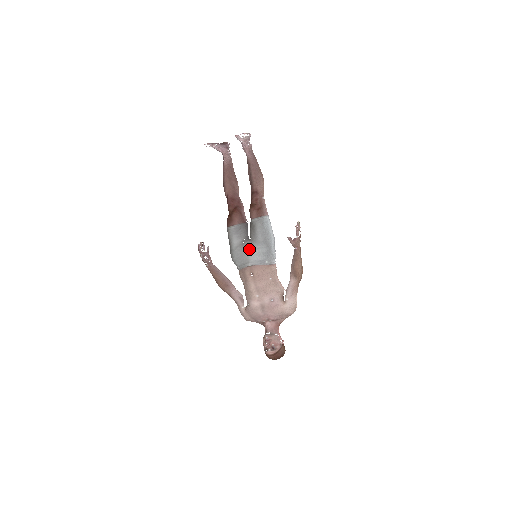
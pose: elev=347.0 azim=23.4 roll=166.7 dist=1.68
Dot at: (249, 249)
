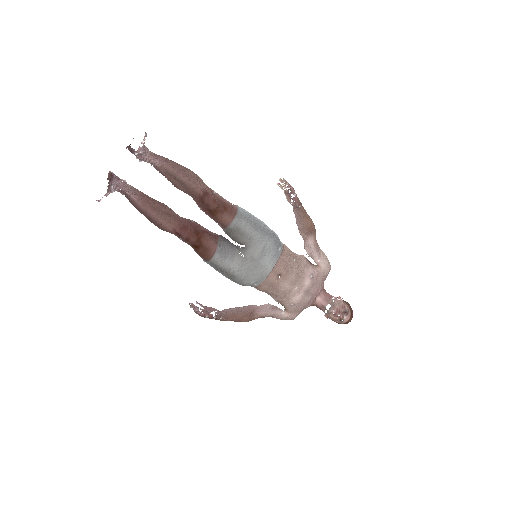
Dot at: (258, 256)
